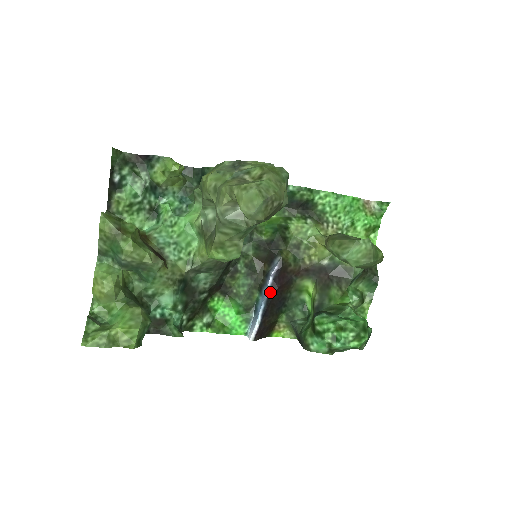
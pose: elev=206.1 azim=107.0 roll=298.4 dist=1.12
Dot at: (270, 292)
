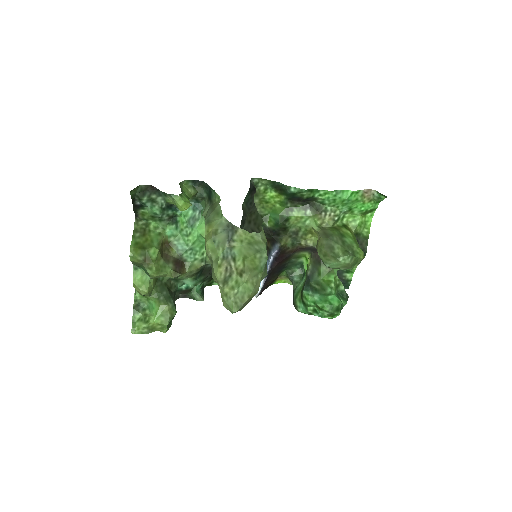
Dot at: (271, 266)
